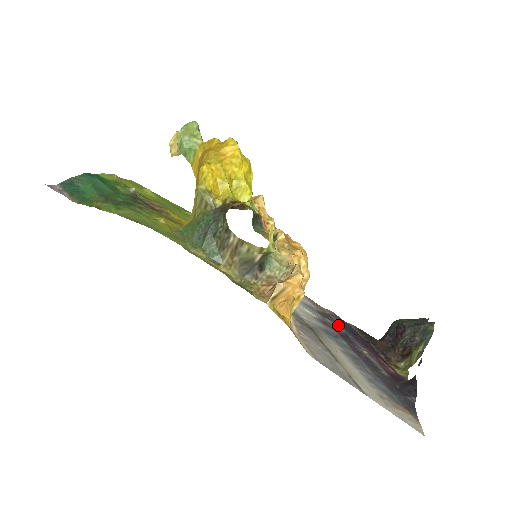
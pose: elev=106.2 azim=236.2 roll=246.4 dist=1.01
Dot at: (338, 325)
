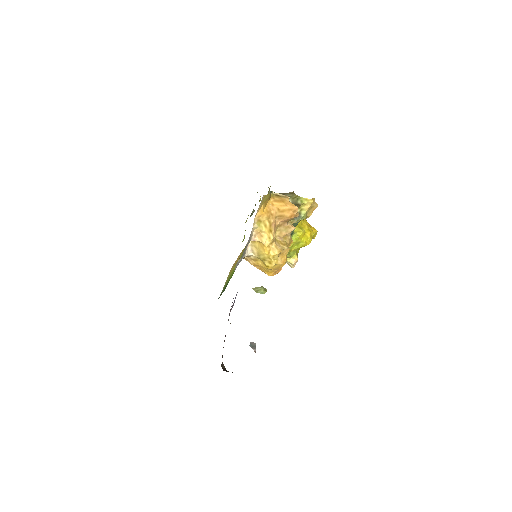
Dot at: occluded
